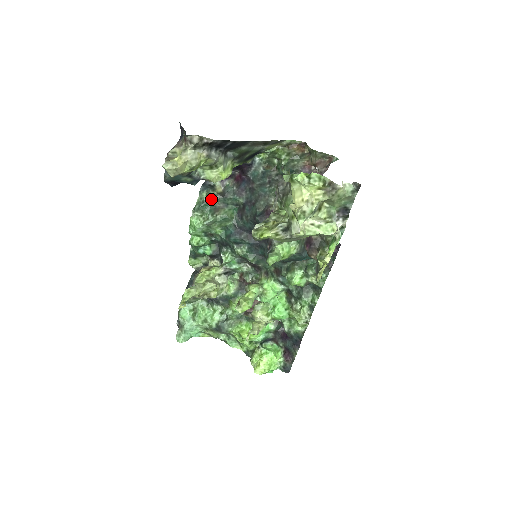
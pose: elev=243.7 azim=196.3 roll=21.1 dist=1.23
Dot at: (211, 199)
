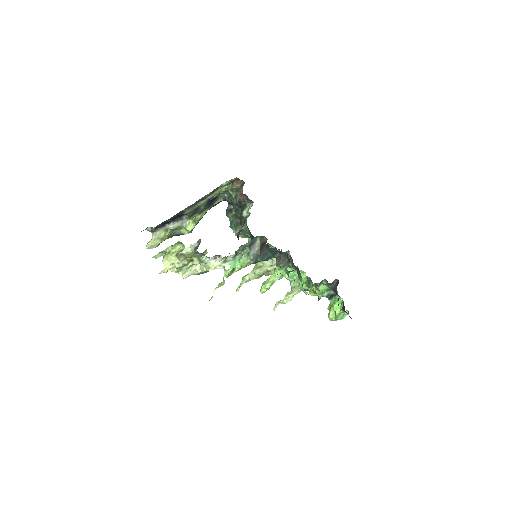
Dot at: (233, 219)
